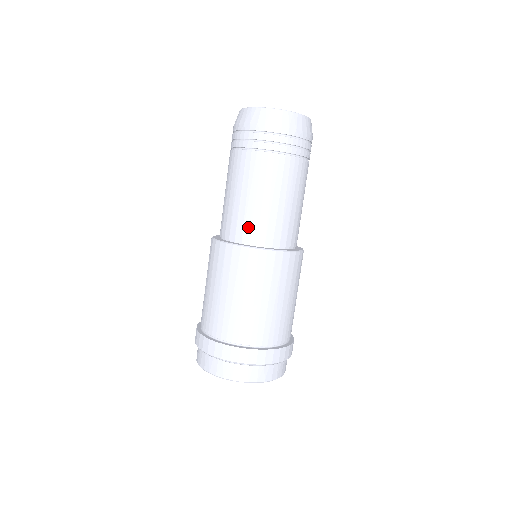
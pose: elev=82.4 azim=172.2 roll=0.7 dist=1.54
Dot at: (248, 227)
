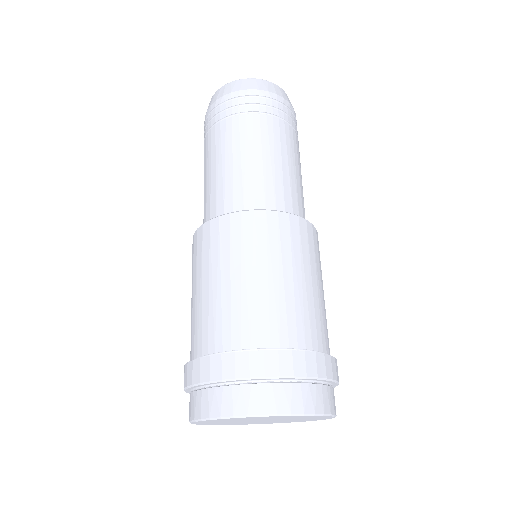
Dot at: (208, 208)
